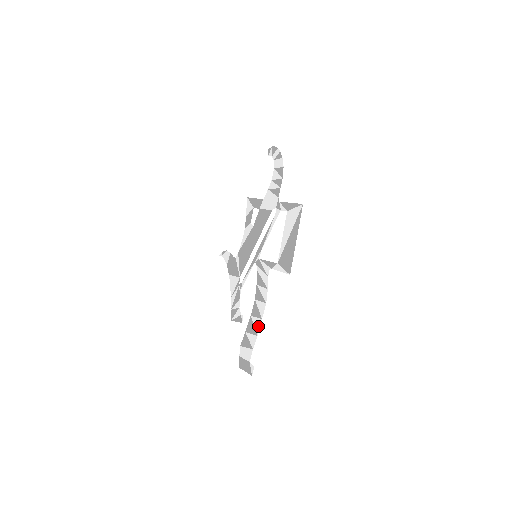
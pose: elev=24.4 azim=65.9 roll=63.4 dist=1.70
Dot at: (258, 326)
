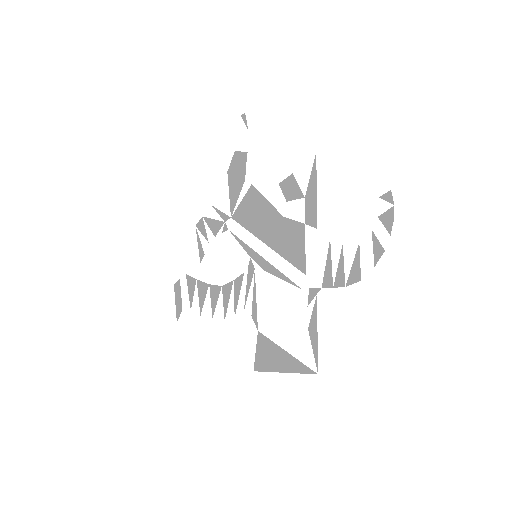
Dot at: (206, 313)
